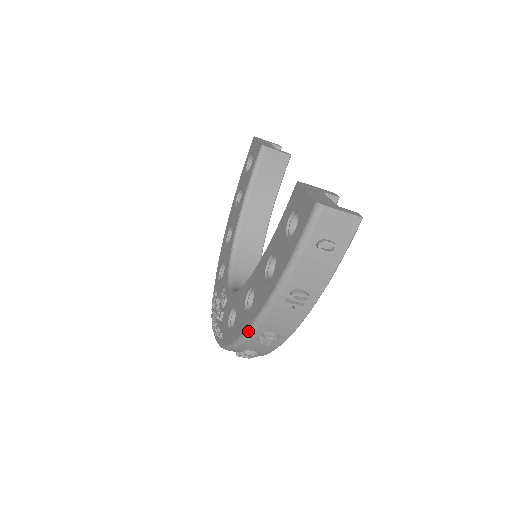
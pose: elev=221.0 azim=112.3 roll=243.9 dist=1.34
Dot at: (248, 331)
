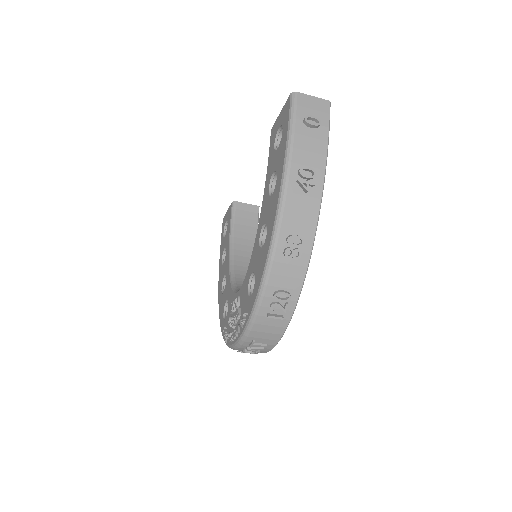
Dot at: (272, 243)
